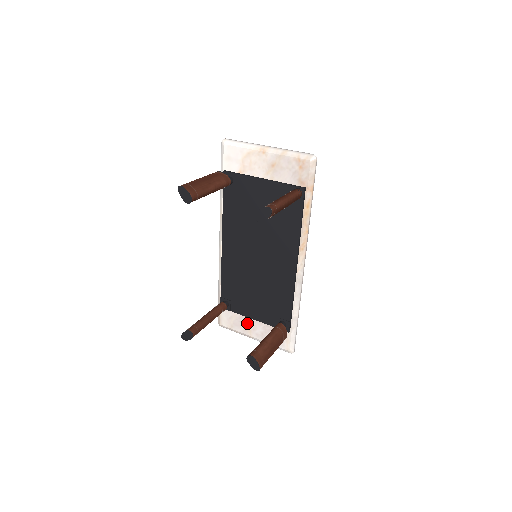
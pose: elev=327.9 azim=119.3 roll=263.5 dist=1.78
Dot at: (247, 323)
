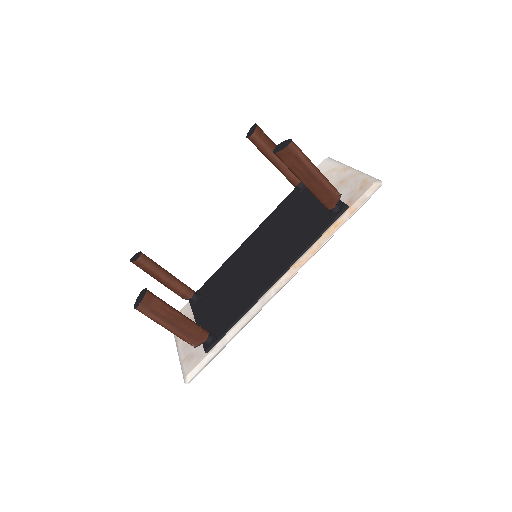
Dot at: occluded
